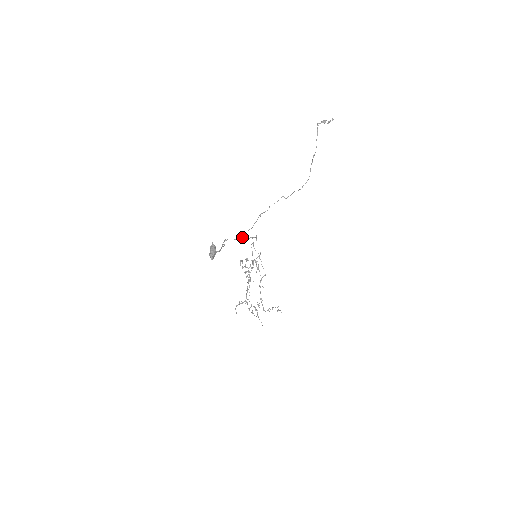
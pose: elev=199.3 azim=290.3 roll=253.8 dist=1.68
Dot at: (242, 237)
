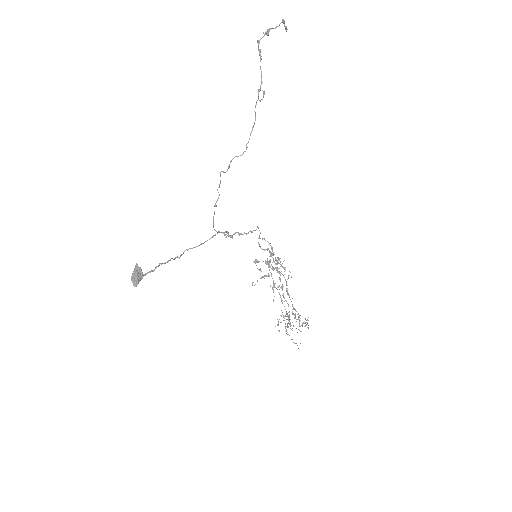
Dot at: (231, 236)
